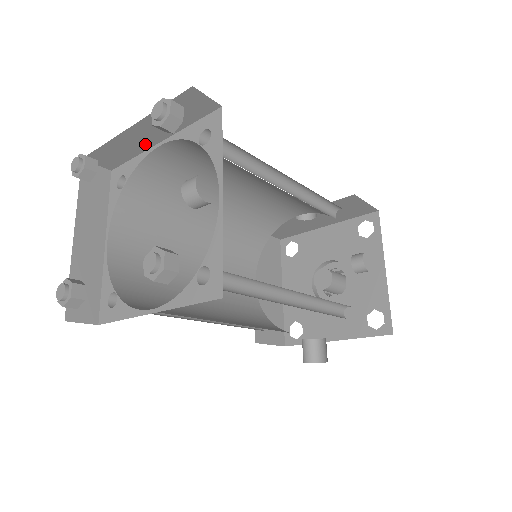
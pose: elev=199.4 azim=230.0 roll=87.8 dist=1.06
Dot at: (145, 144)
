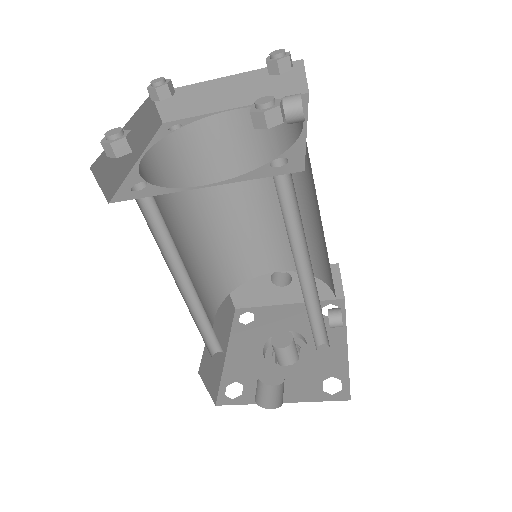
Dot at: (219, 104)
